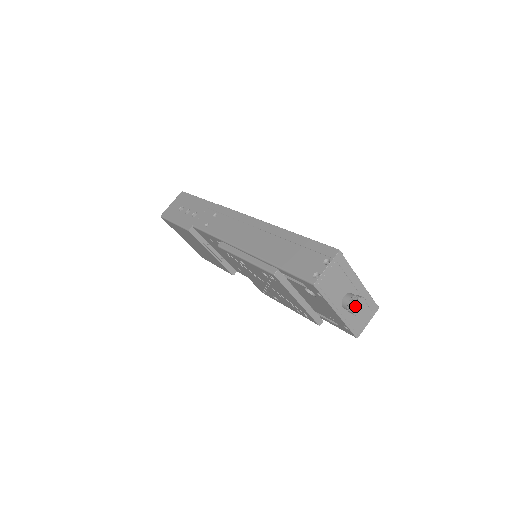
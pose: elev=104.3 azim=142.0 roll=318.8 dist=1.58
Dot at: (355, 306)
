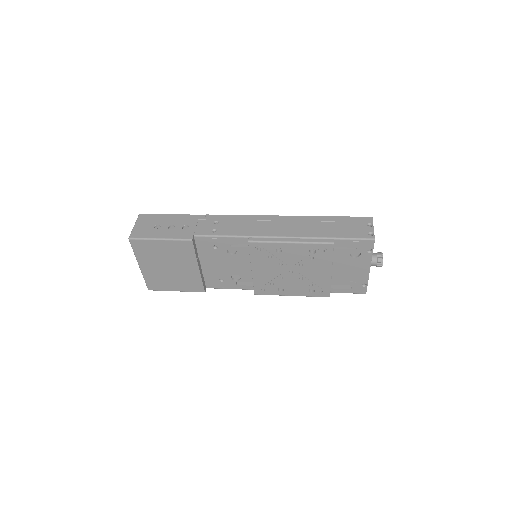
Dot at: occluded
